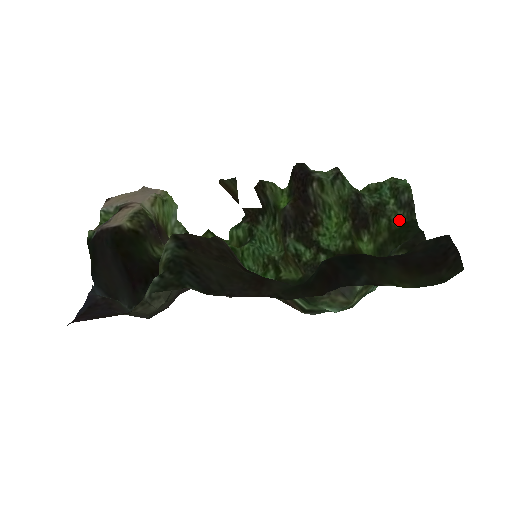
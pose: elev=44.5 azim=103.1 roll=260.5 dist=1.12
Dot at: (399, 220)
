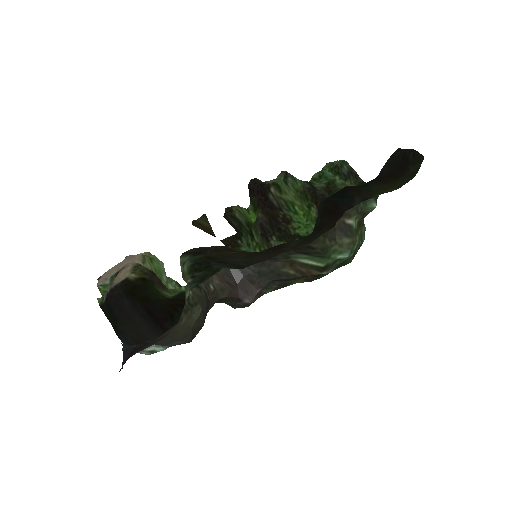
Dot at: occluded
